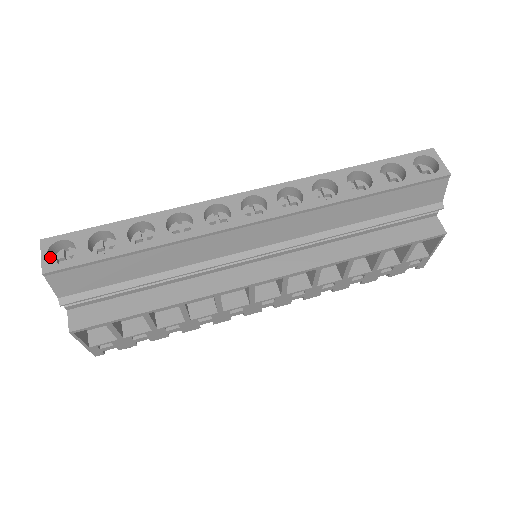
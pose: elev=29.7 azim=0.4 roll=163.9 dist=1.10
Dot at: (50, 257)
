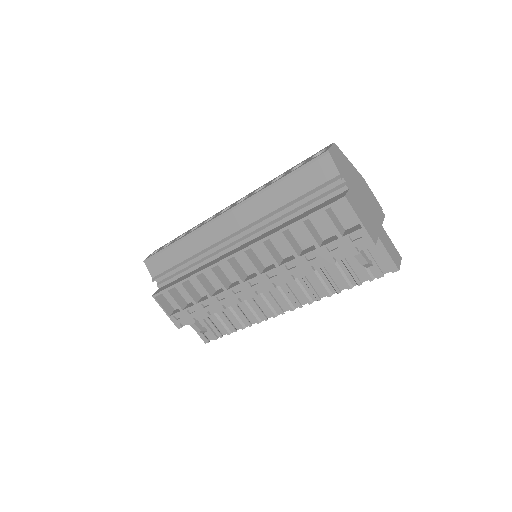
Dot at: occluded
